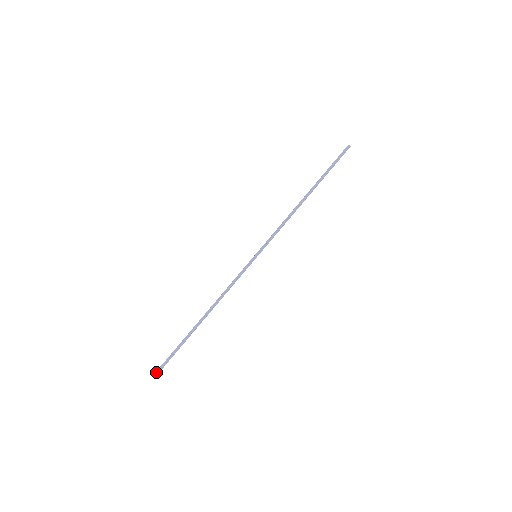
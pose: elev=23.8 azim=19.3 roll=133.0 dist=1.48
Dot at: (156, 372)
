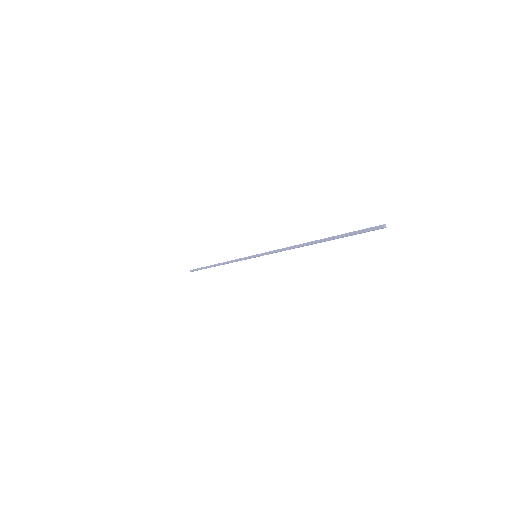
Dot at: (190, 270)
